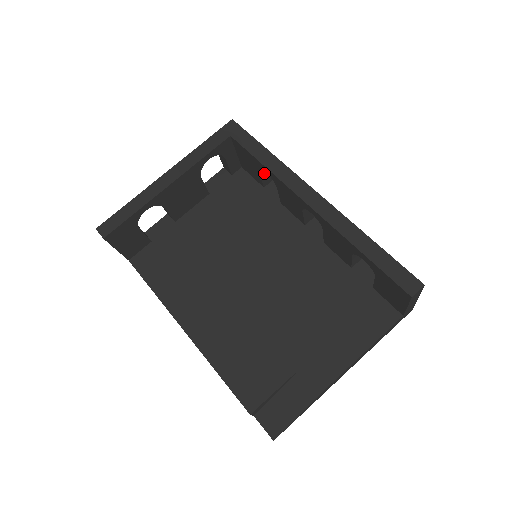
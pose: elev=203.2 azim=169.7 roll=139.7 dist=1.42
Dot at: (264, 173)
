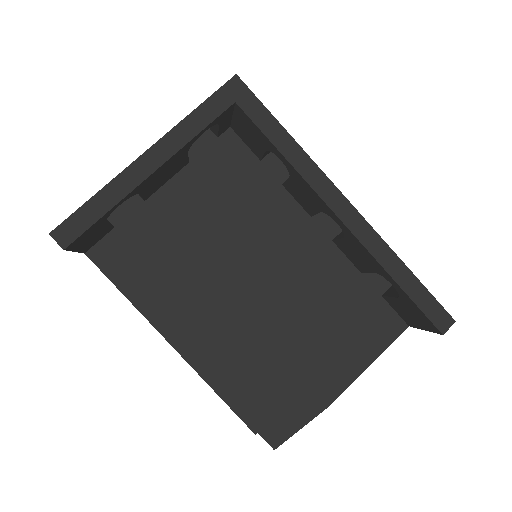
Dot at: occluded
